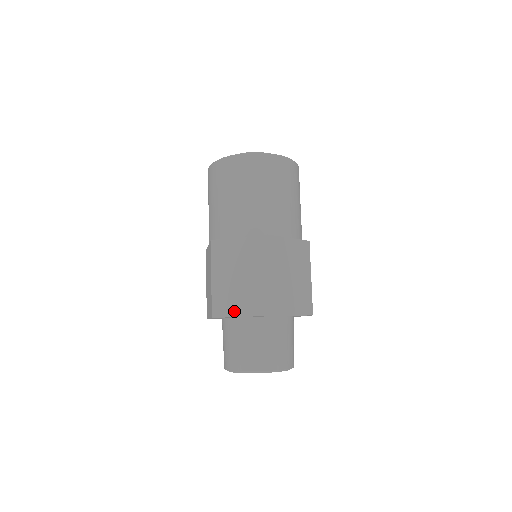
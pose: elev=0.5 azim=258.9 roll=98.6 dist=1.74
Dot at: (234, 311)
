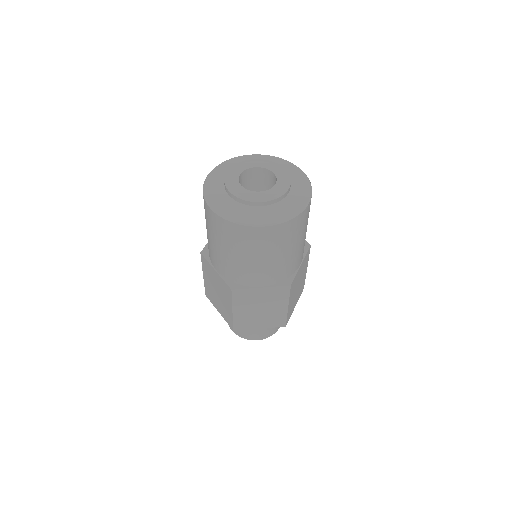
Dot at: (216, 306)
